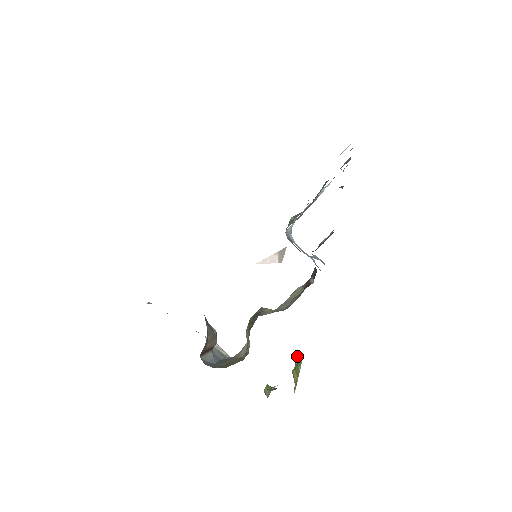
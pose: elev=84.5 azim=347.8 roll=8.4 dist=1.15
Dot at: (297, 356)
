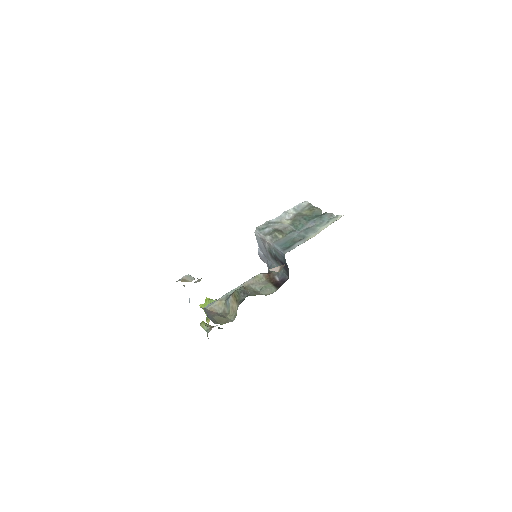
Dot at: (215, 300)
